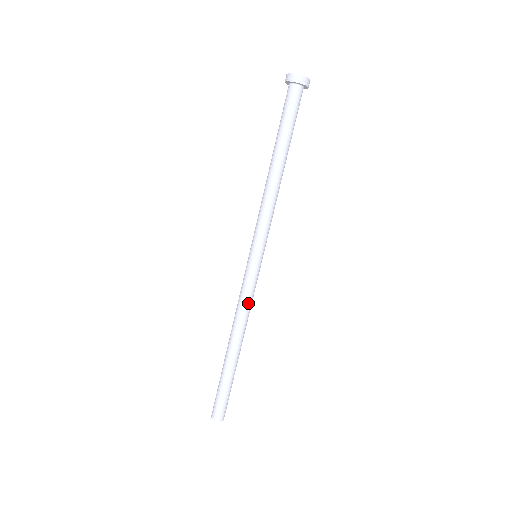
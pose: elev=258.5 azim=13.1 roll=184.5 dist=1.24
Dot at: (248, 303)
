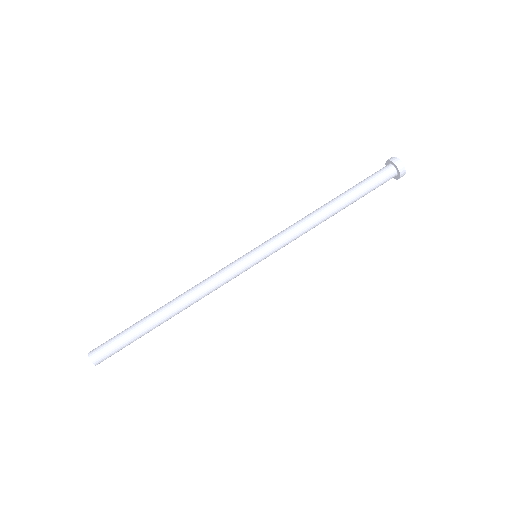
Dot at: (218, 287)
